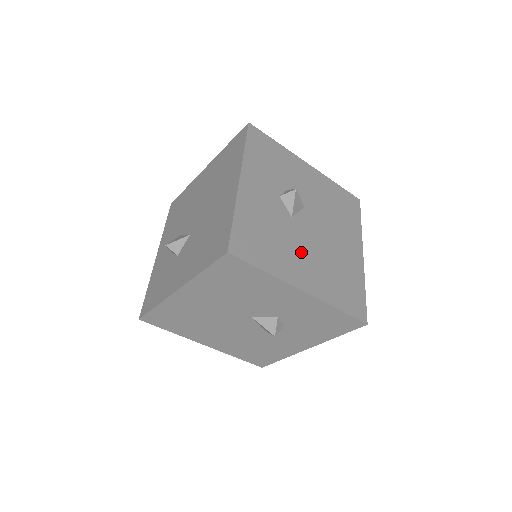
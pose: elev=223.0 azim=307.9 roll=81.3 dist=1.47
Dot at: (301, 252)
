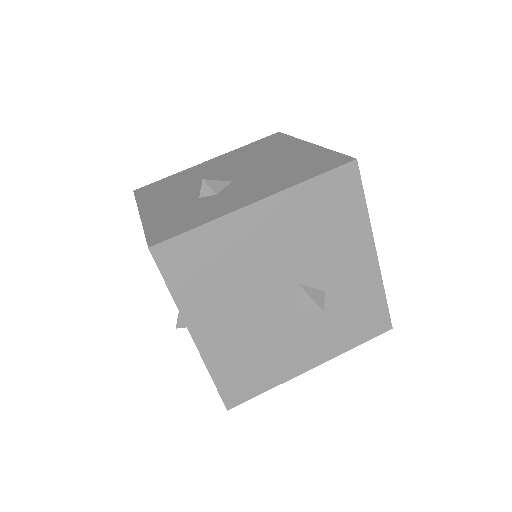
Dot at: occluded
